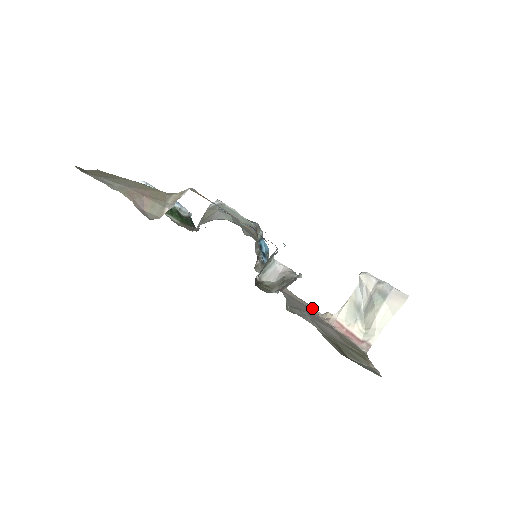
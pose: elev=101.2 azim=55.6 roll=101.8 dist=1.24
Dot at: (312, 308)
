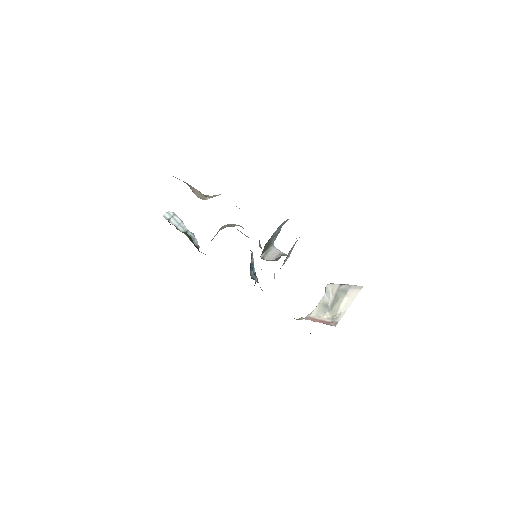
Dot at: occluded
